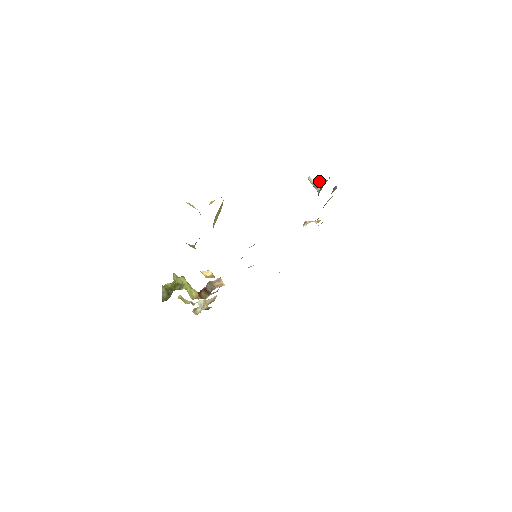
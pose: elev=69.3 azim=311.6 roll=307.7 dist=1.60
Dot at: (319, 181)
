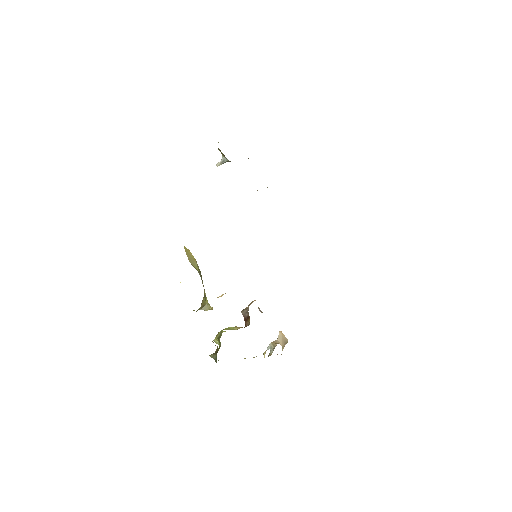
Dot at: (222, 157)
